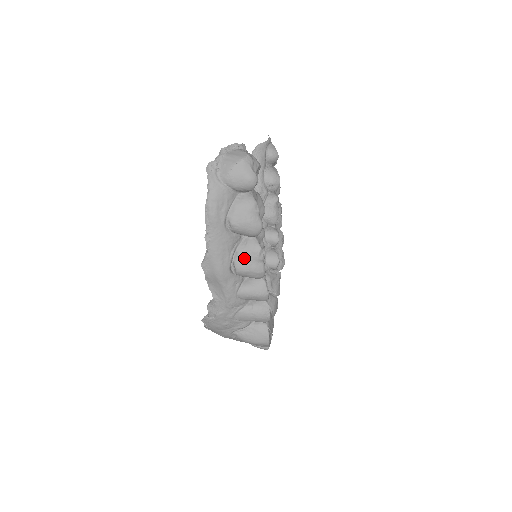
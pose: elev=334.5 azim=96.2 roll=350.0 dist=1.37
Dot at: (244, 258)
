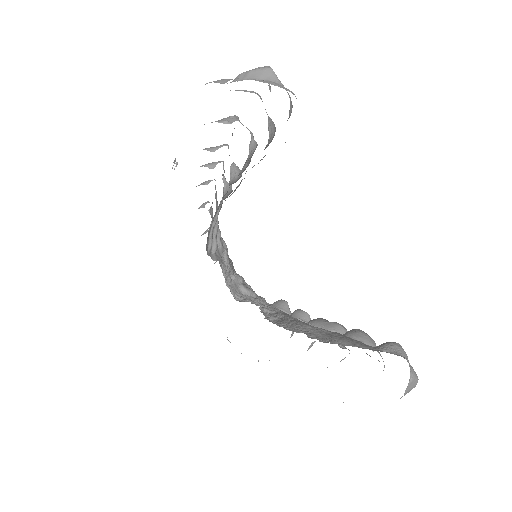
Dot at: occluded
